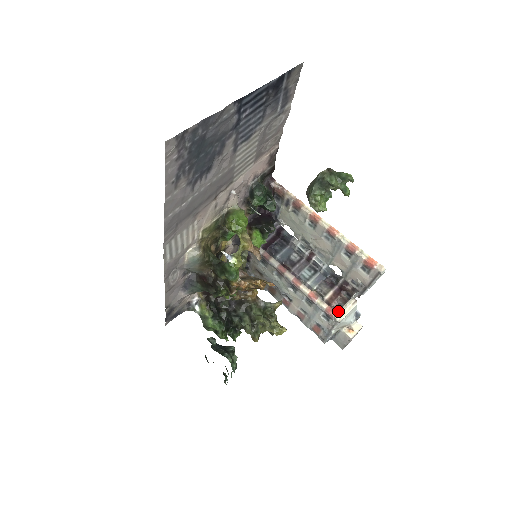
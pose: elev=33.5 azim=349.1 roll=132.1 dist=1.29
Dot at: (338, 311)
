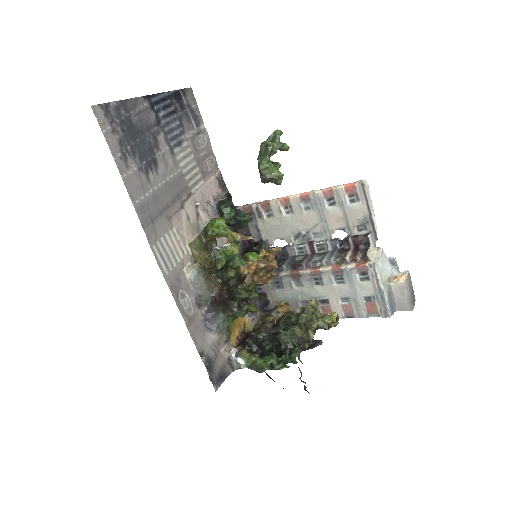
Dot at: (366, 257)
